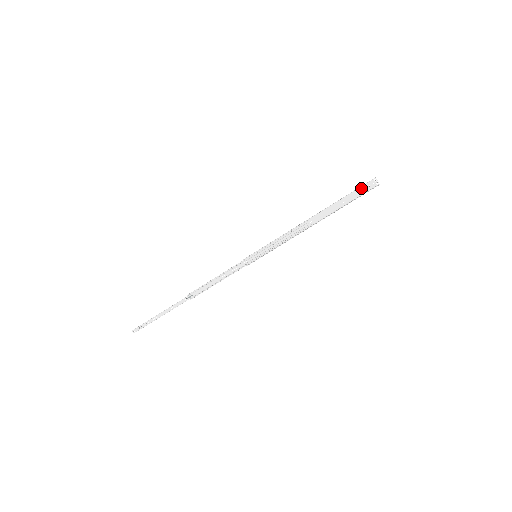
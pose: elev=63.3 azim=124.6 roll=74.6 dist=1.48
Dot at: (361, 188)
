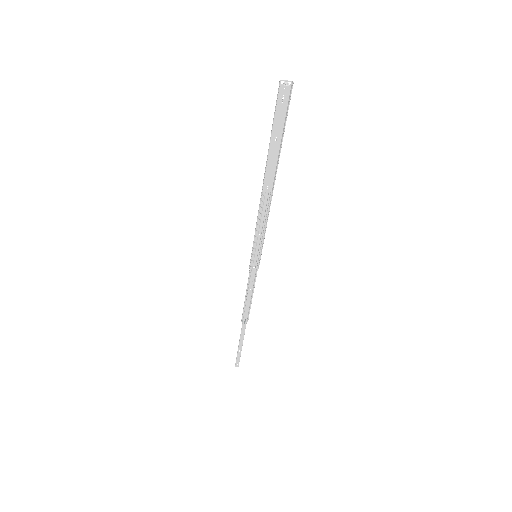
Dot at: (277, 108)
